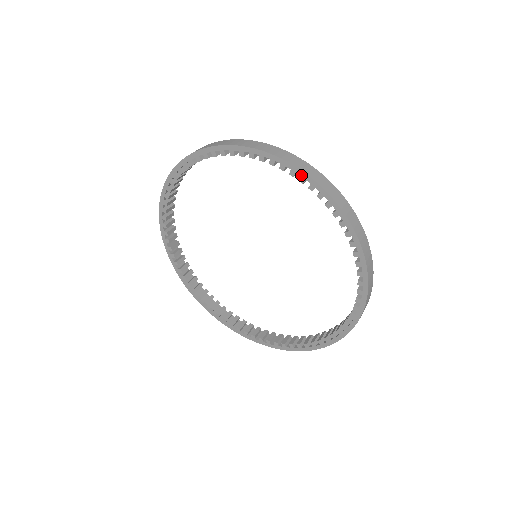
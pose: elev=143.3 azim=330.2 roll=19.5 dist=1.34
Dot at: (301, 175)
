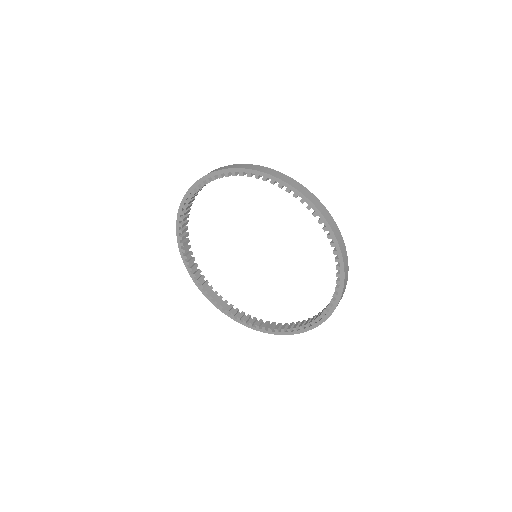
Dot at: (295, 192)
